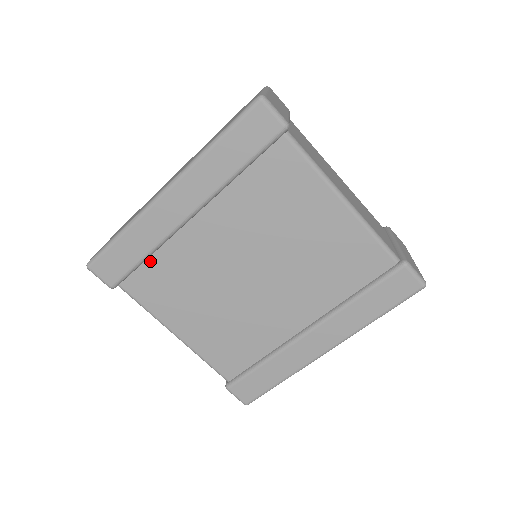
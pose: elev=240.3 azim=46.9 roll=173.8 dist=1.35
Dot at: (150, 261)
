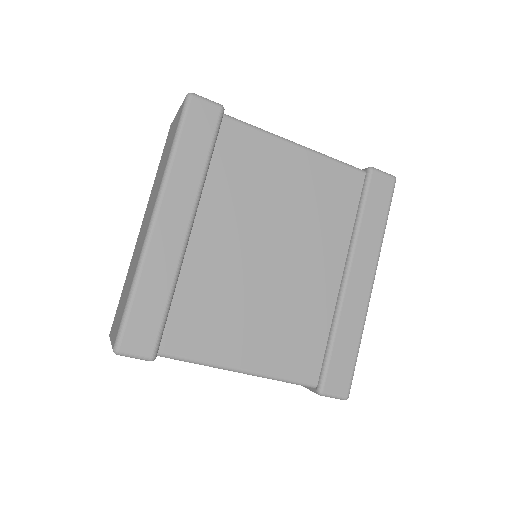
Dot at: (175, 303)
